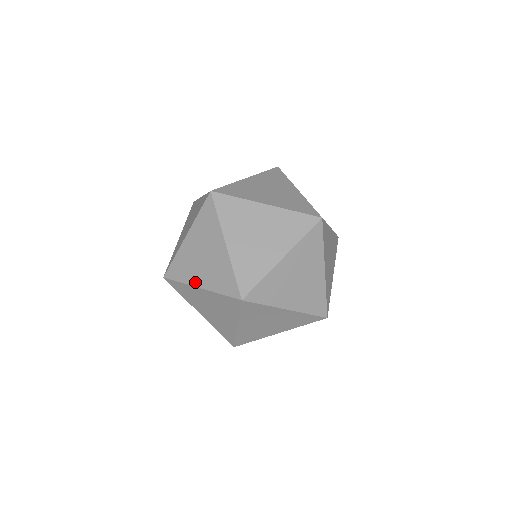
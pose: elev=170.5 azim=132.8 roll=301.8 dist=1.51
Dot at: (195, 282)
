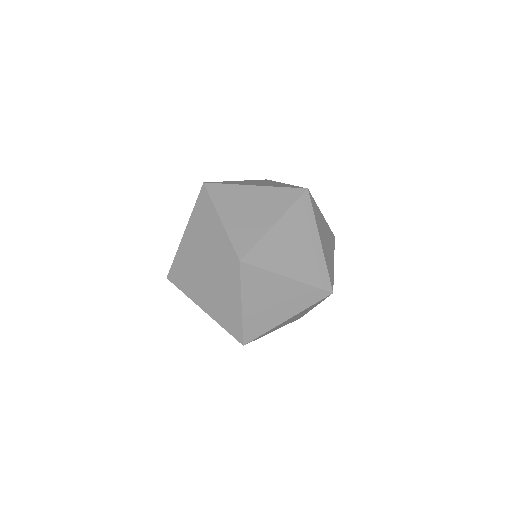
Dot at: (201, 305)
